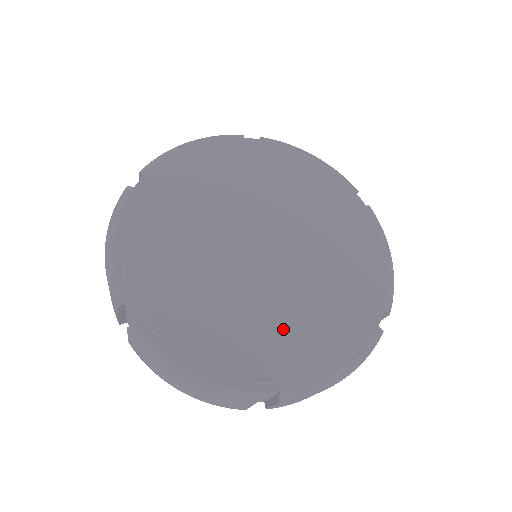
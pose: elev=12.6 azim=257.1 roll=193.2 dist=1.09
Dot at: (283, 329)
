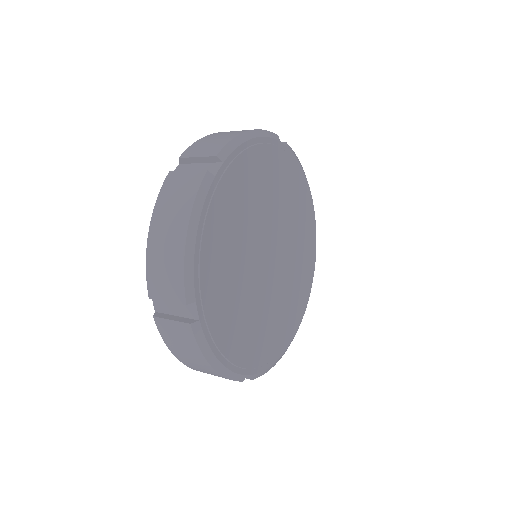
Dot at: (267, 327)
